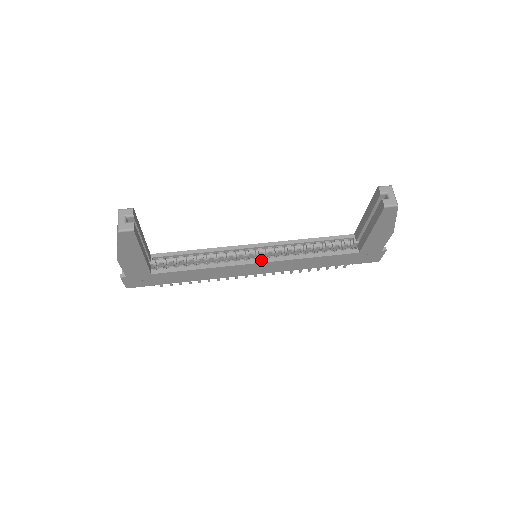
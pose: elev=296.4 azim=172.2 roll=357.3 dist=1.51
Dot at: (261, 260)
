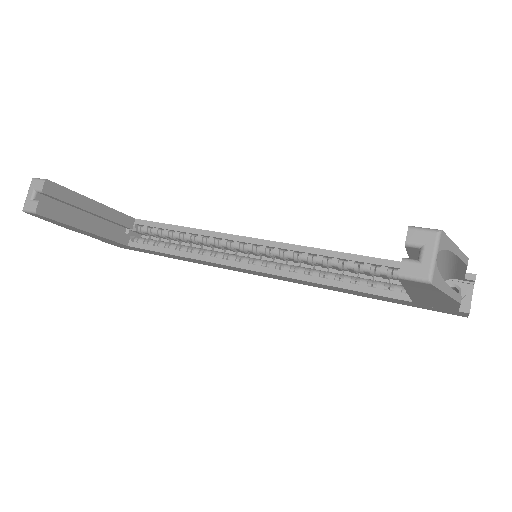
Dot at: (255, 267)
